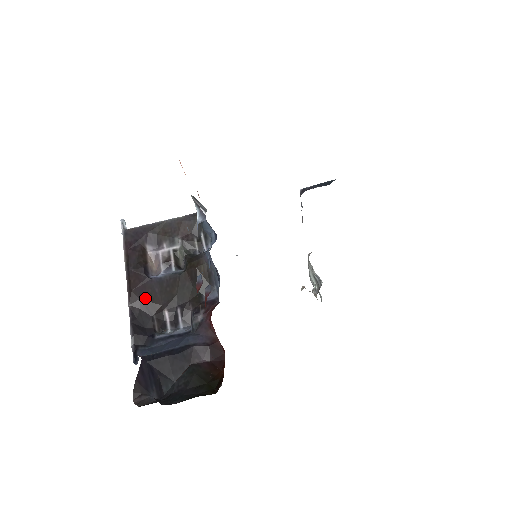
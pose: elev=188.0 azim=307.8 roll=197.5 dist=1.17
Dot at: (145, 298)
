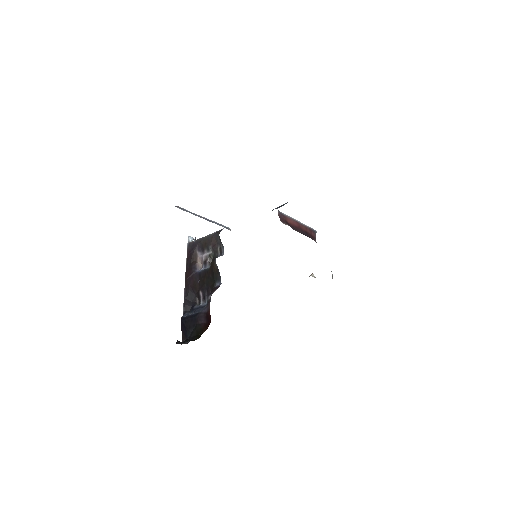
Dot at: (192, 284)
